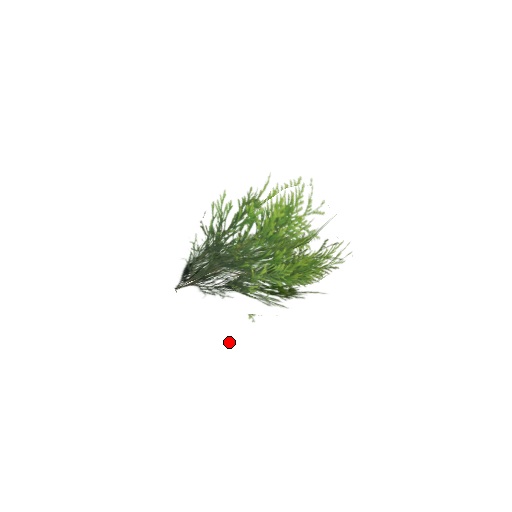
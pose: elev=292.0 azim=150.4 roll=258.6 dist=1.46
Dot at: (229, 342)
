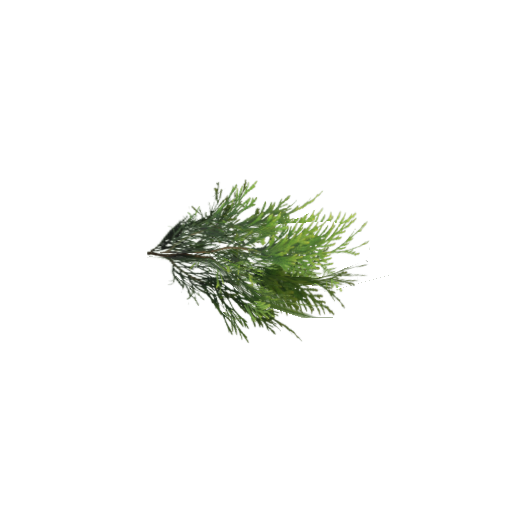
Dot at: occluded
